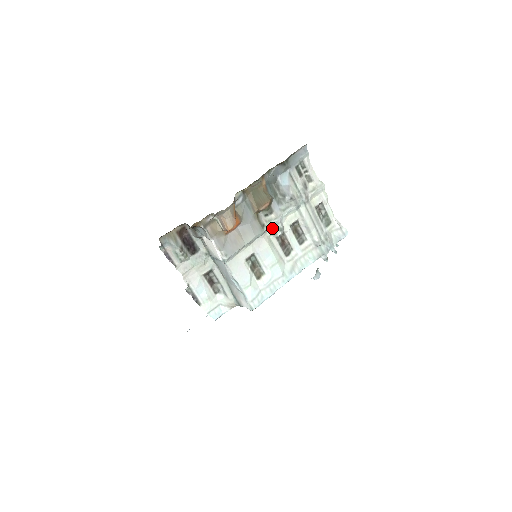
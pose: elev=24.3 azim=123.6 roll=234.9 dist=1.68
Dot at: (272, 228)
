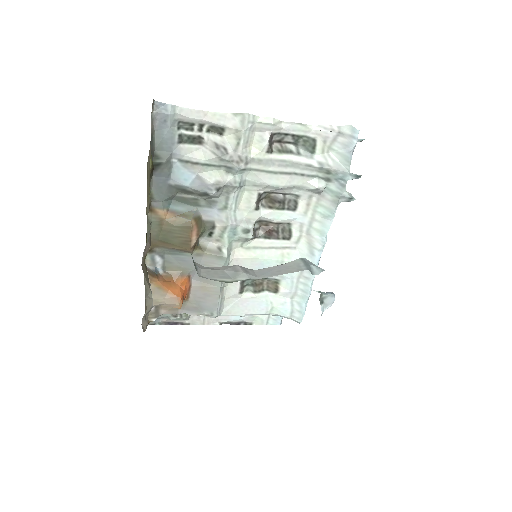
Dot at: (234, 239)
